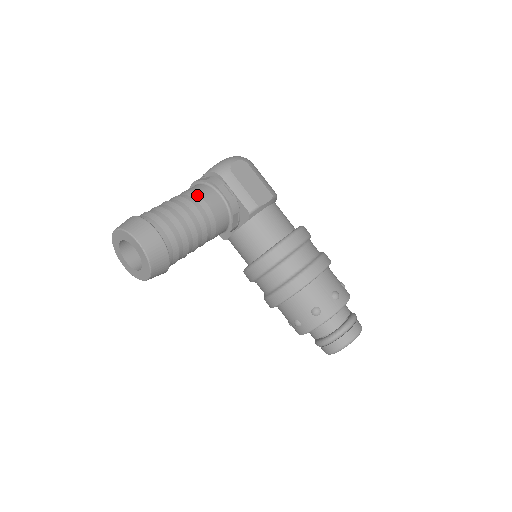
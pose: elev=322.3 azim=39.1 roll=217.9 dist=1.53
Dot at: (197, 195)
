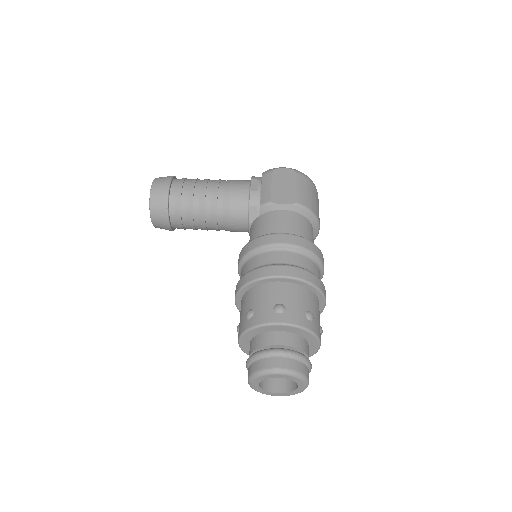
Dot at: (231, 180)
